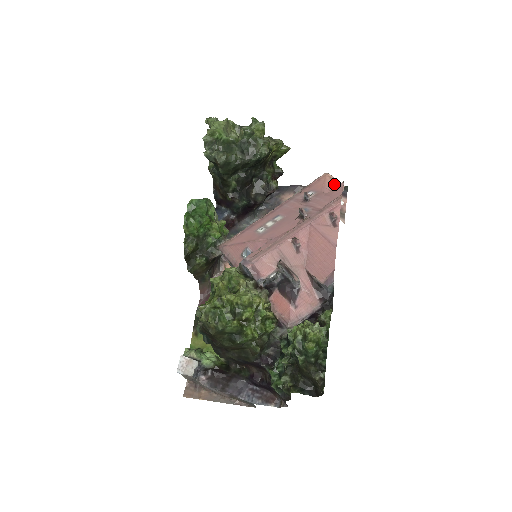
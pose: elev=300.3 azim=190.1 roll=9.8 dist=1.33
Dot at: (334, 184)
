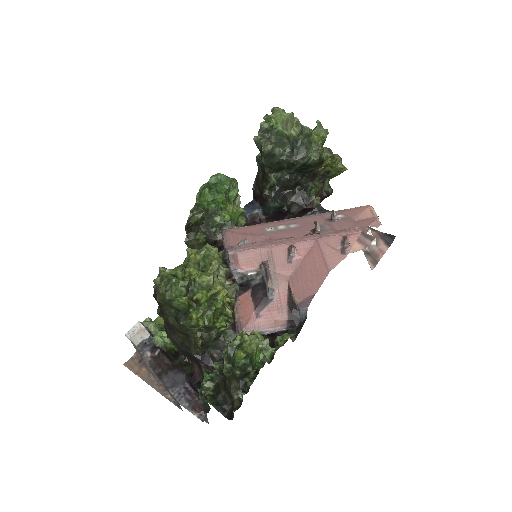
Dot at: occluded
